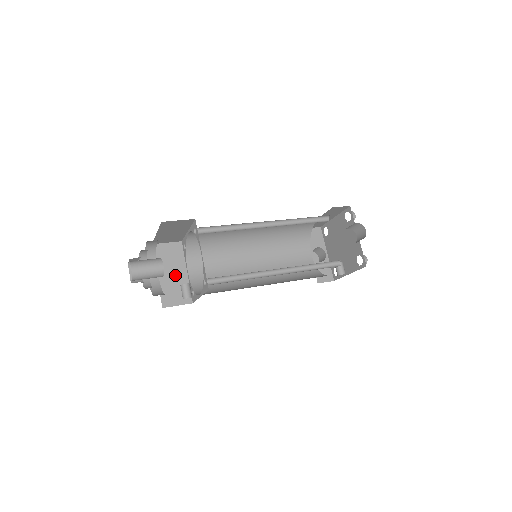
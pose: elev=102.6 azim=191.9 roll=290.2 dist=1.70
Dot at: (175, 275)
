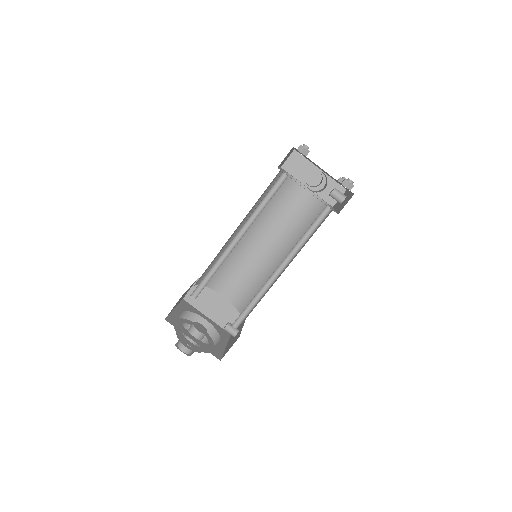
Dot at: (218, 306)
